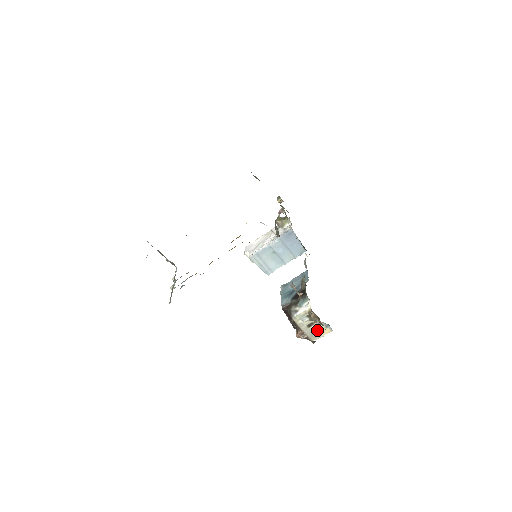
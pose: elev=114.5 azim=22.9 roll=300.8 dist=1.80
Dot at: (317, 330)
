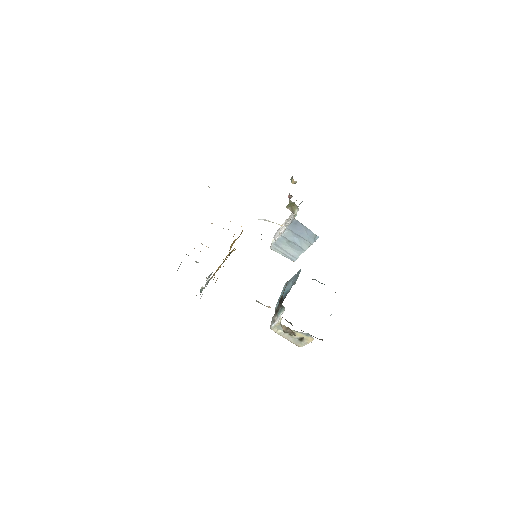
Dot at: (302, 337)
